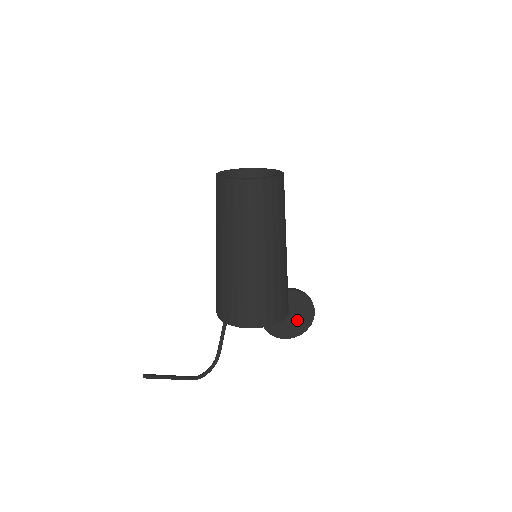
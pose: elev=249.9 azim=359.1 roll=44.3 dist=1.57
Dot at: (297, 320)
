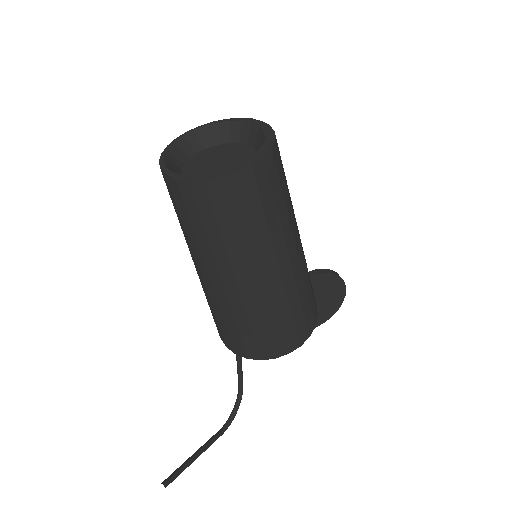
Dot at: (325, 304)
